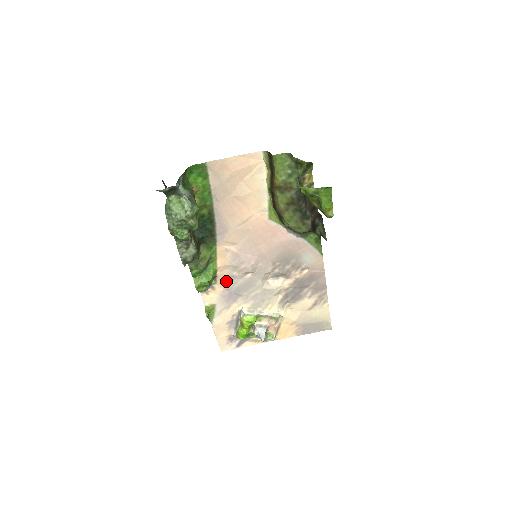
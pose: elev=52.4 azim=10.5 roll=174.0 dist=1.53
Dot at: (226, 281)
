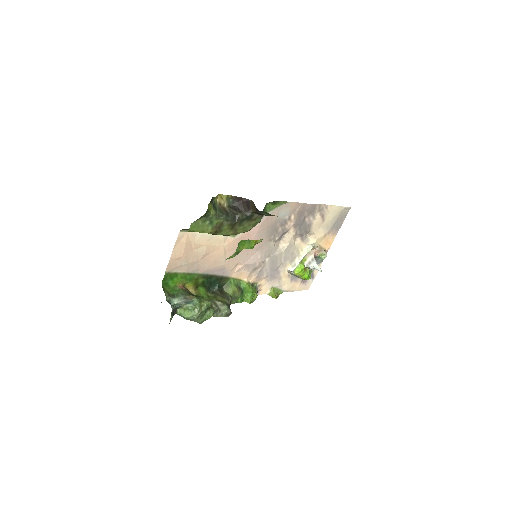
Dot at: (260, 276)
